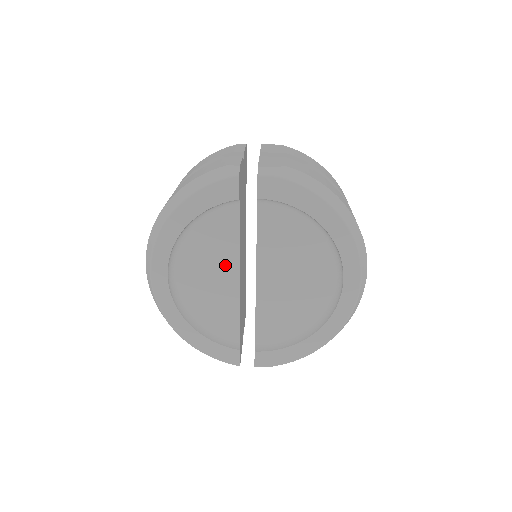
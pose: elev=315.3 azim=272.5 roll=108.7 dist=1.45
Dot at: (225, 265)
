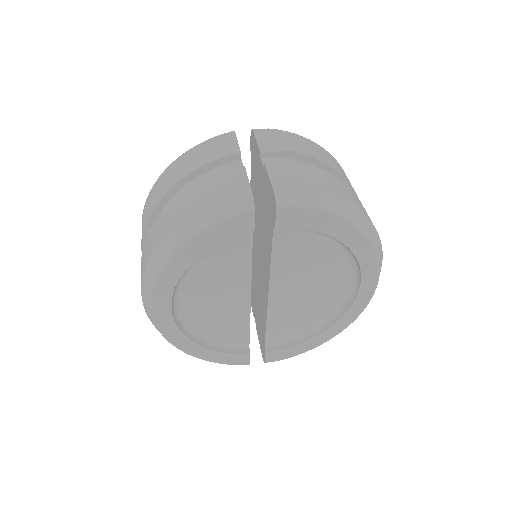
Dot at: (235, 289)
